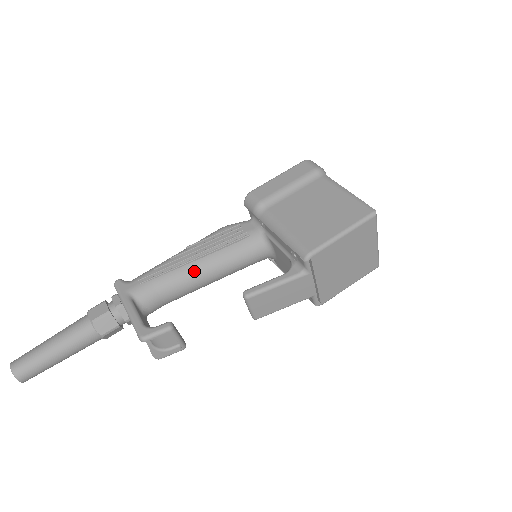
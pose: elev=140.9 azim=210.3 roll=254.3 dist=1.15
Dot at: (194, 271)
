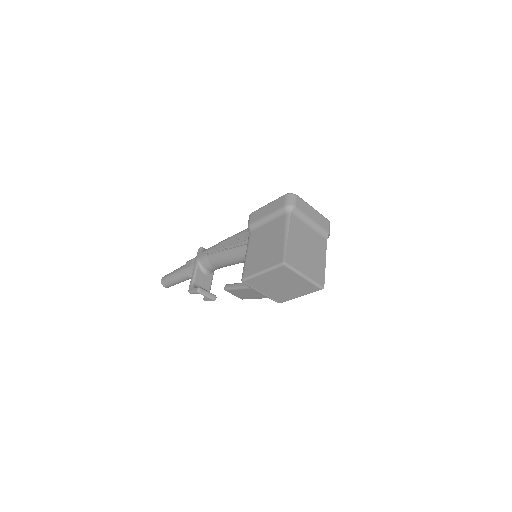
Dot at: (224, 257)
